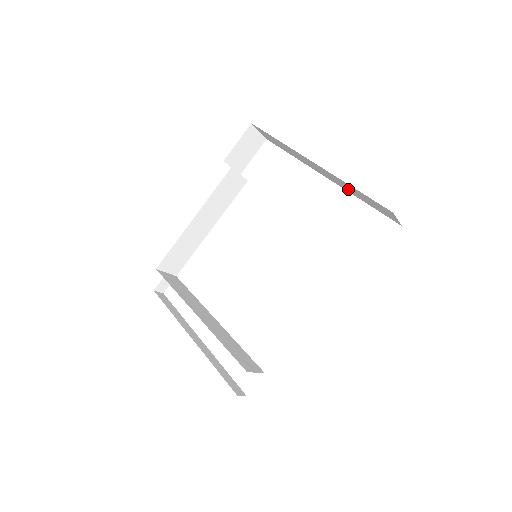
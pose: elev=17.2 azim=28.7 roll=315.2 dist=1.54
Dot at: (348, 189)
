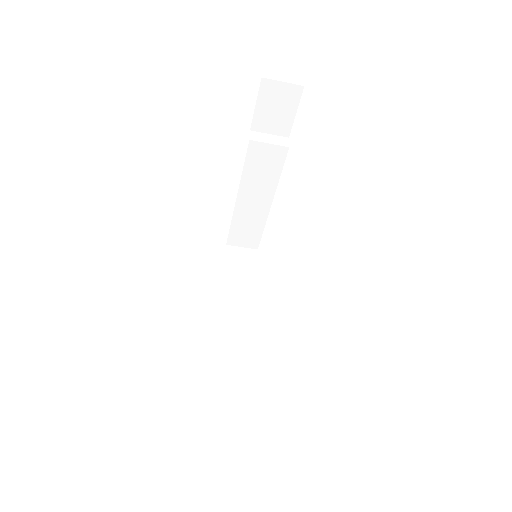
Dot at: occluded
